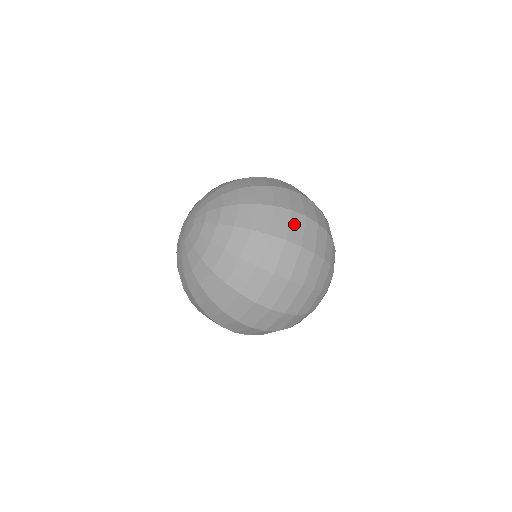
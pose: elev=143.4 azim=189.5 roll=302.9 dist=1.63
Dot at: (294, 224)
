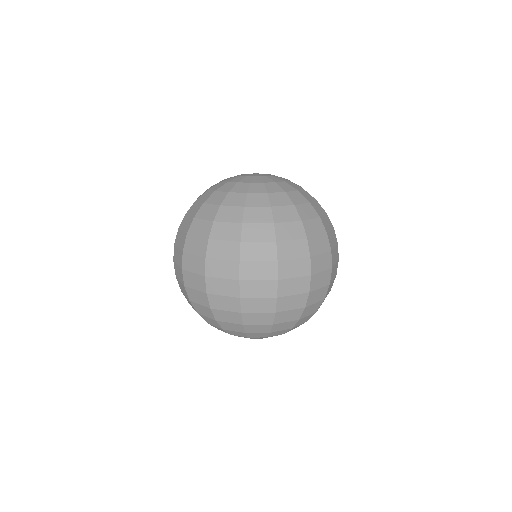
Dot at: occluded
